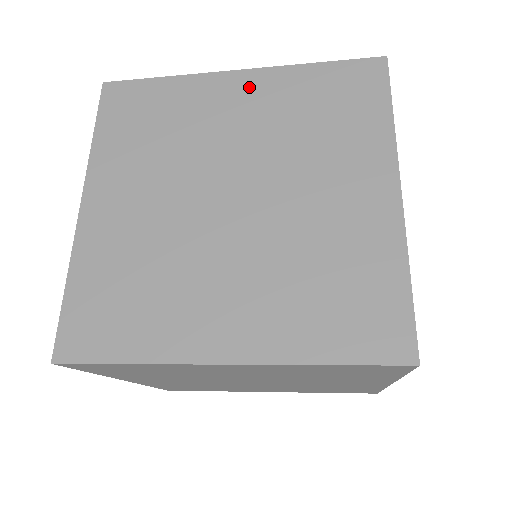
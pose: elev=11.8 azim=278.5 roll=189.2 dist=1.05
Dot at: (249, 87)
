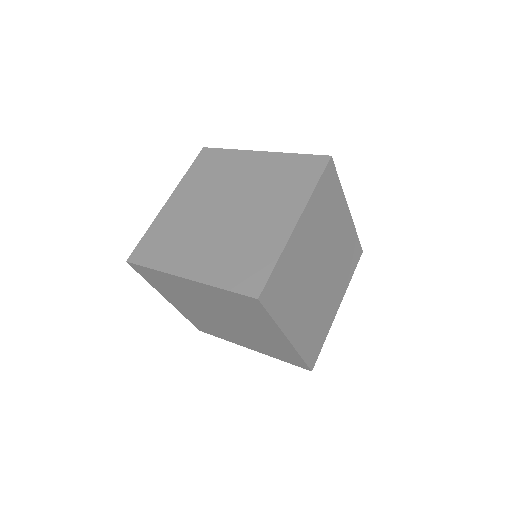
Dot at: (197, 287)
